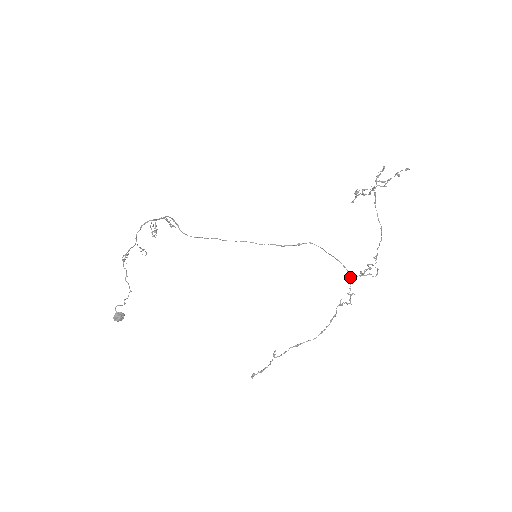
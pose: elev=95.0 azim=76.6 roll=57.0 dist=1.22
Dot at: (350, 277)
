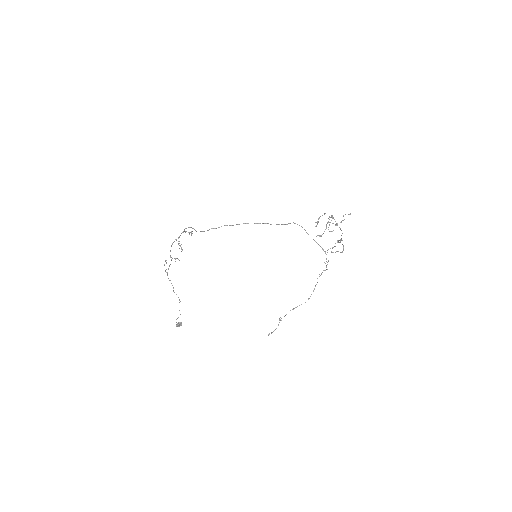
Dot at: (325, 252)
